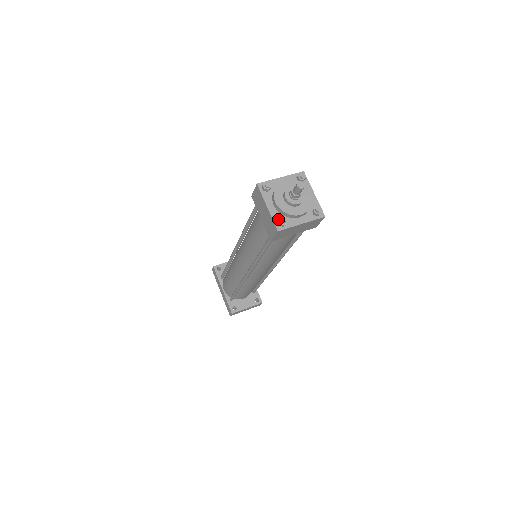
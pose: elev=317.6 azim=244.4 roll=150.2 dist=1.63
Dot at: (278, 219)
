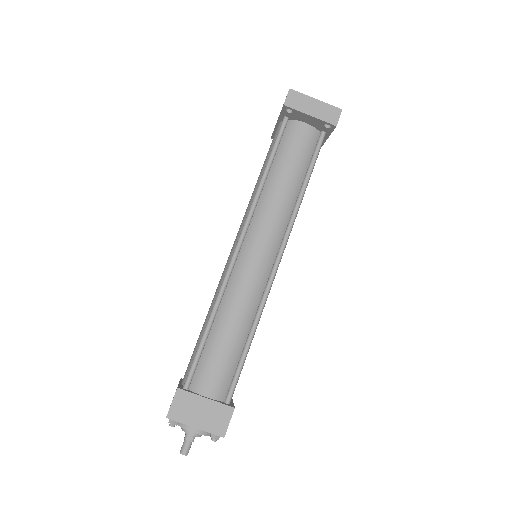
Dot at: occluded
